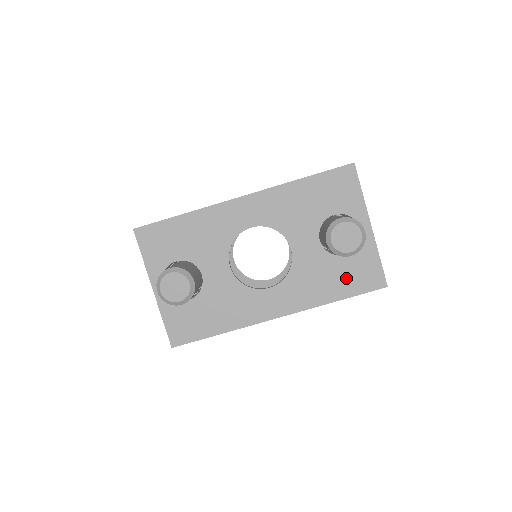
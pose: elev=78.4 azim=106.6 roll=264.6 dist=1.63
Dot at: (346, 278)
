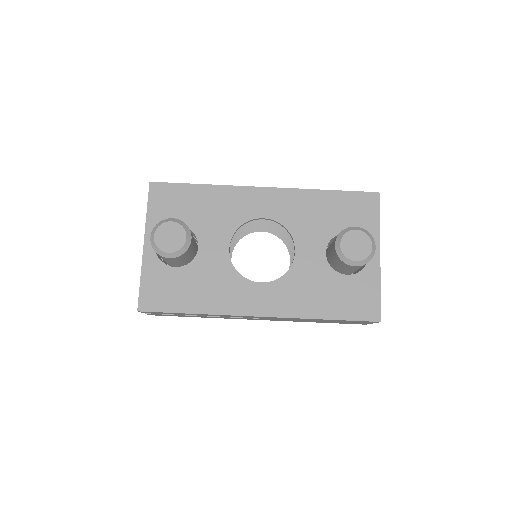
Dot at: (341, 299)
